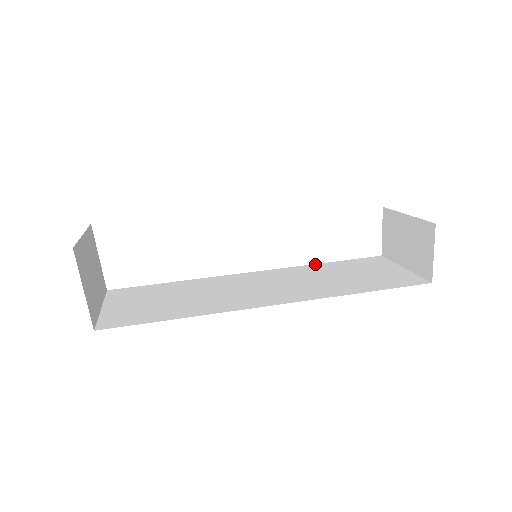
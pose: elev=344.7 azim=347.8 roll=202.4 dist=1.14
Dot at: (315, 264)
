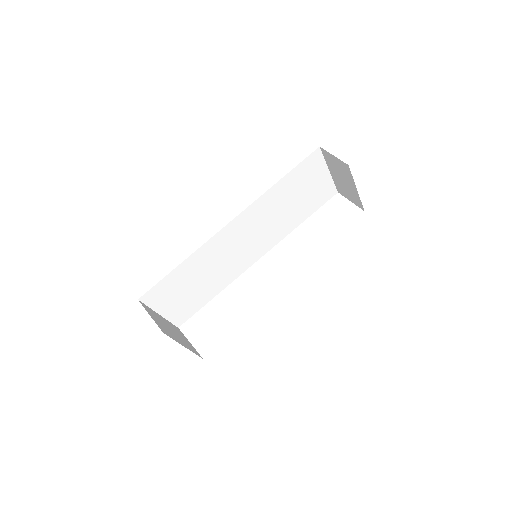
Dot at: occluded
